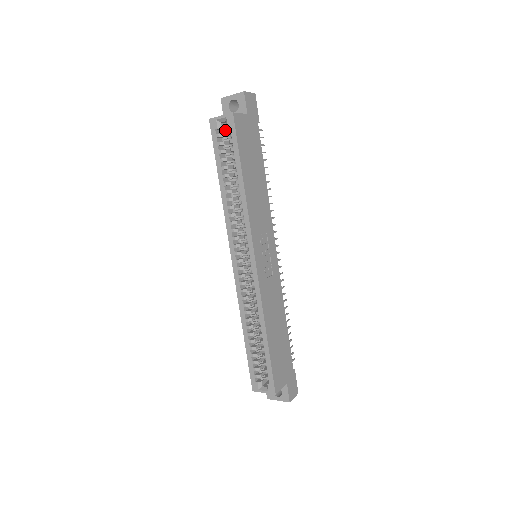
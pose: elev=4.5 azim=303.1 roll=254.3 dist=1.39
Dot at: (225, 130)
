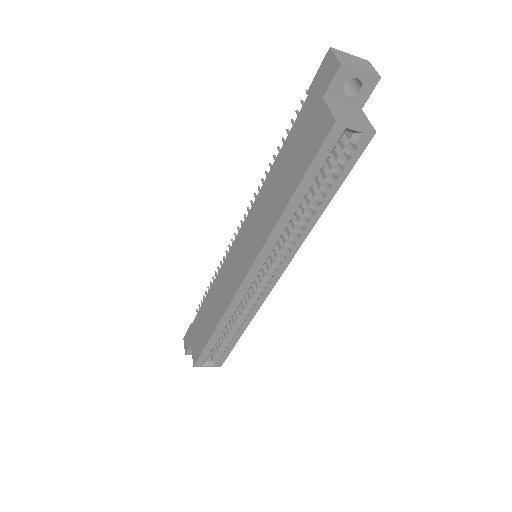
Dot at: occluded
